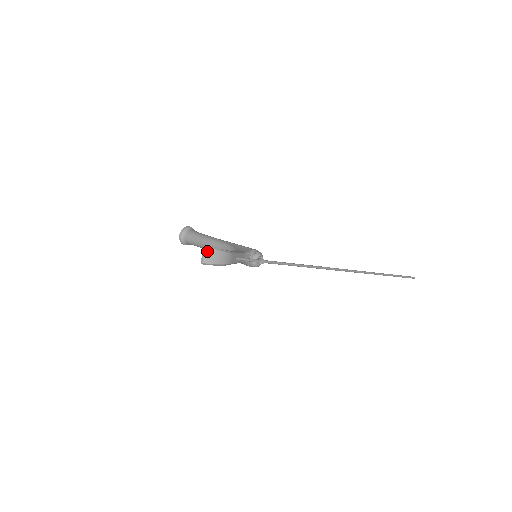
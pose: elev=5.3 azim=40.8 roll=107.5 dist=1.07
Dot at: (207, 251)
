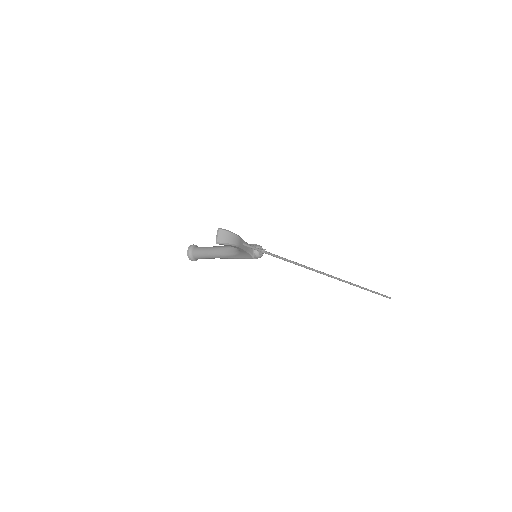
Dot at: (220, 232)
